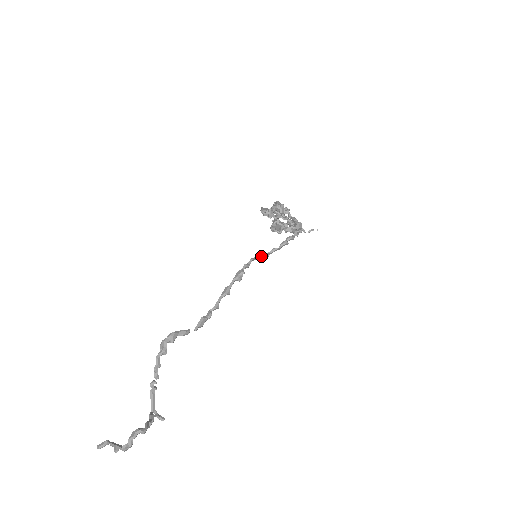
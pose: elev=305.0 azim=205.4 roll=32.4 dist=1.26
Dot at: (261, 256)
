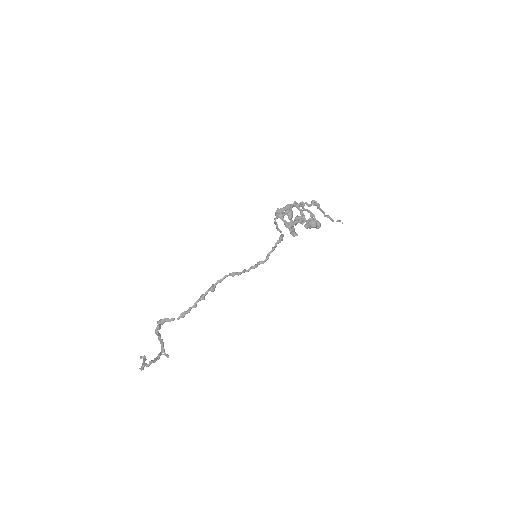
Dot at: (233, 275)
